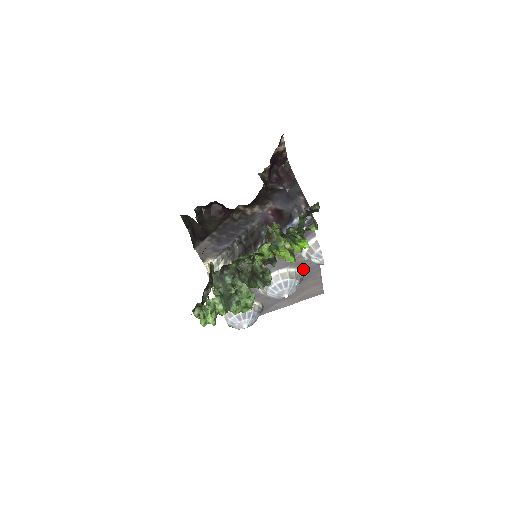
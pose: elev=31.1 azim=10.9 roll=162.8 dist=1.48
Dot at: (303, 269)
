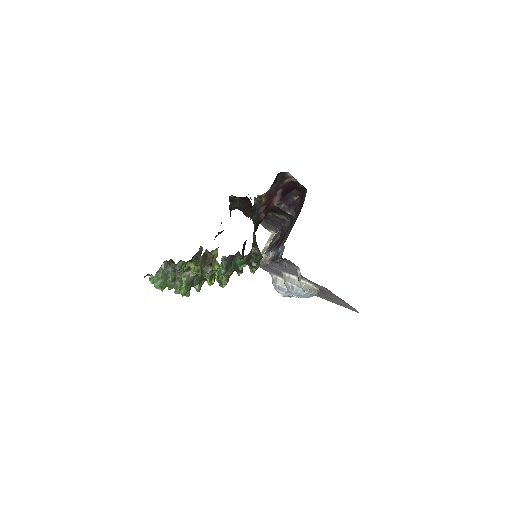
Dot at: (316, 285)
